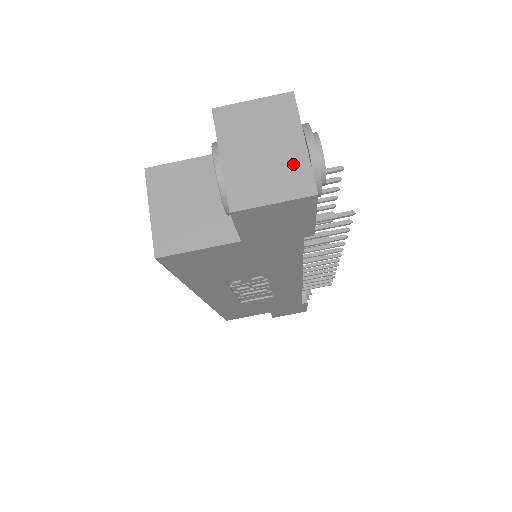
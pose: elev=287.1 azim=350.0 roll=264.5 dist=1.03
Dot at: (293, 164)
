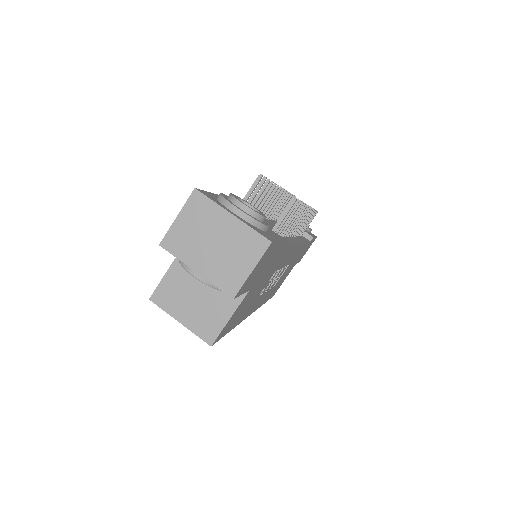
Dot at: (240, 236)
